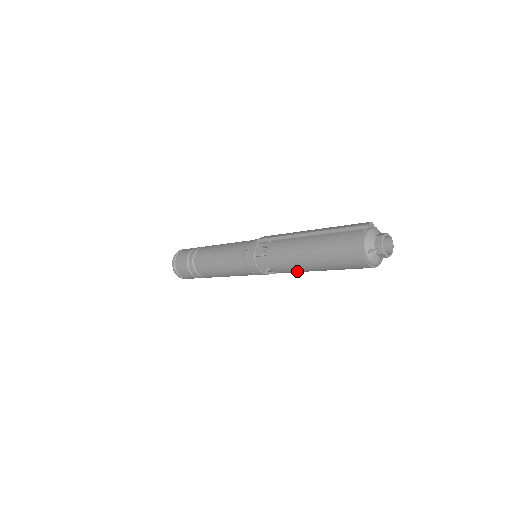
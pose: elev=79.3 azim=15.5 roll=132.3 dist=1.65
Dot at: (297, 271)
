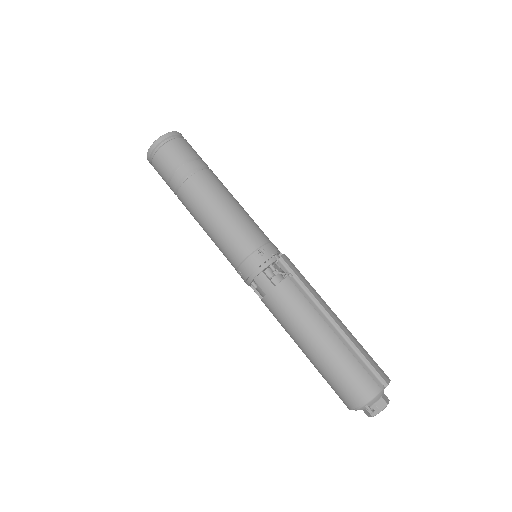
Dot at: (283, 326)
